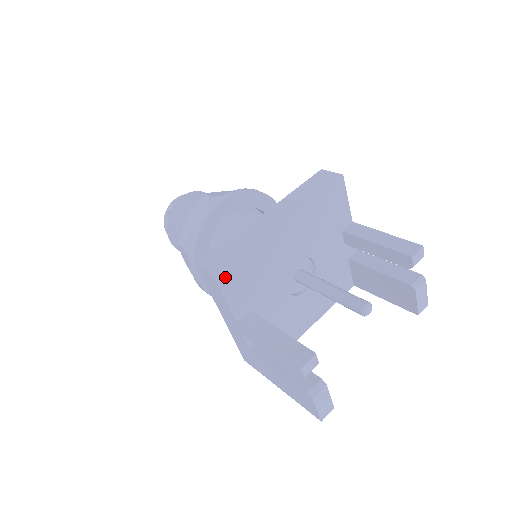
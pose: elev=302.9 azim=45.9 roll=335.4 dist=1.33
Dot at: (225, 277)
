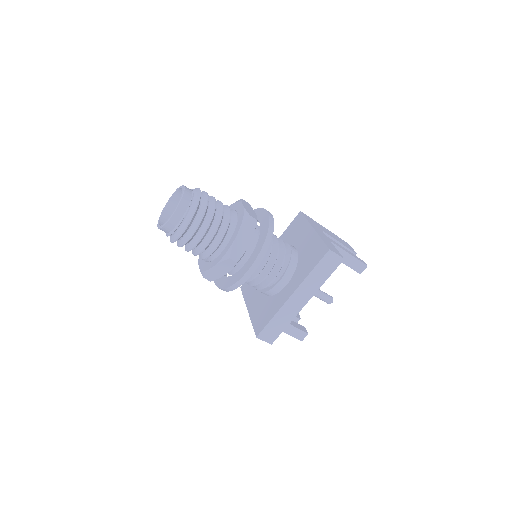
Dot at: occluded
